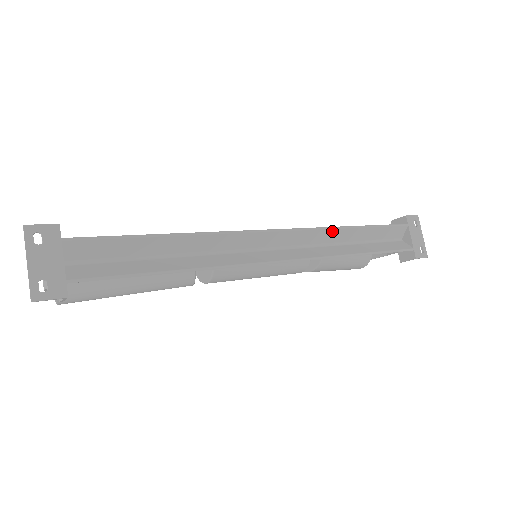
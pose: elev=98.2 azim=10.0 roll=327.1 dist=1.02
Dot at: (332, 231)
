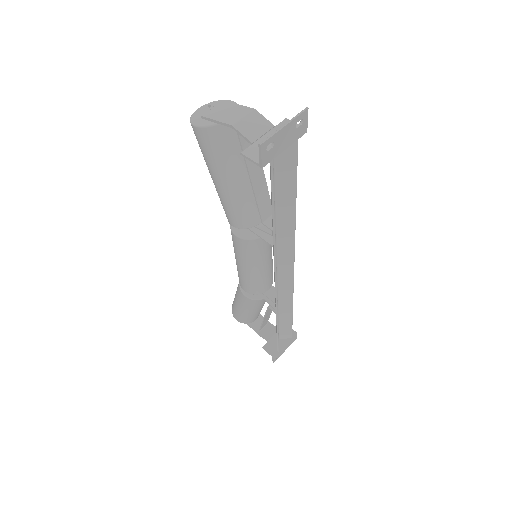
Dot at: (290, 299)
